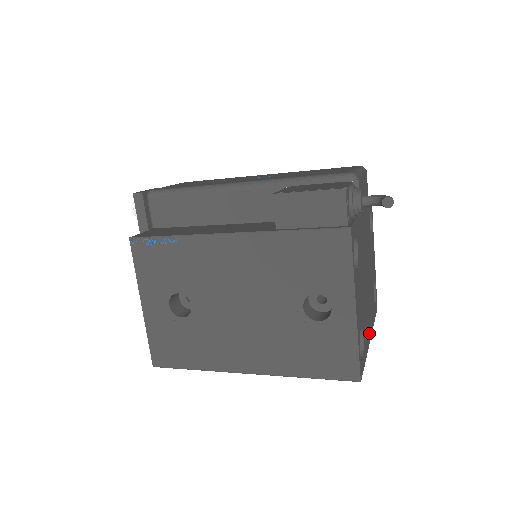
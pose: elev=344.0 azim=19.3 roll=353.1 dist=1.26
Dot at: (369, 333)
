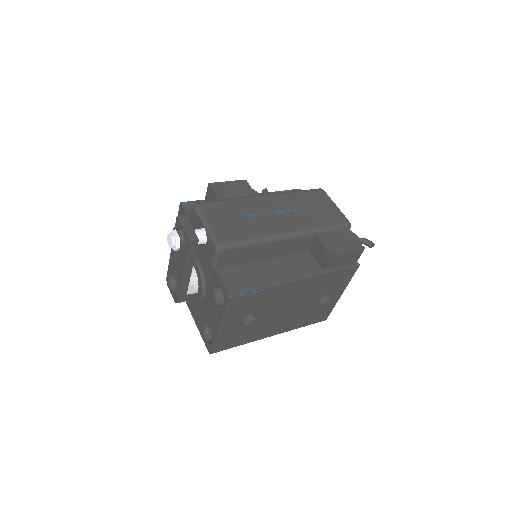
Dot at: occluded
